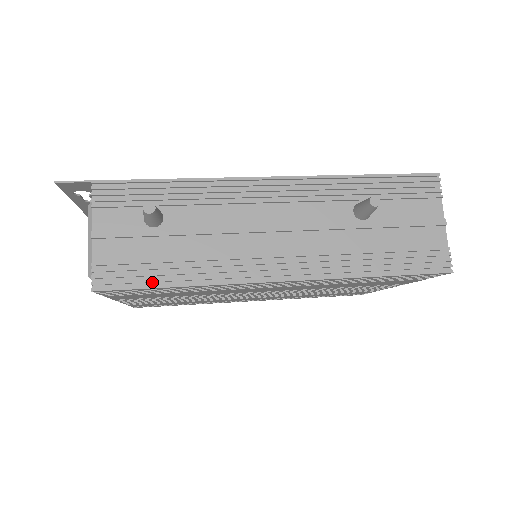
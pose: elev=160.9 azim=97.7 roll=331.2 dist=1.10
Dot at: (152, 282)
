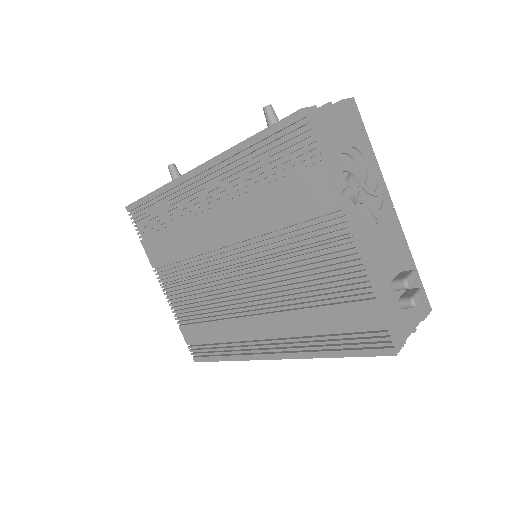
Dot at: (147, 198)
